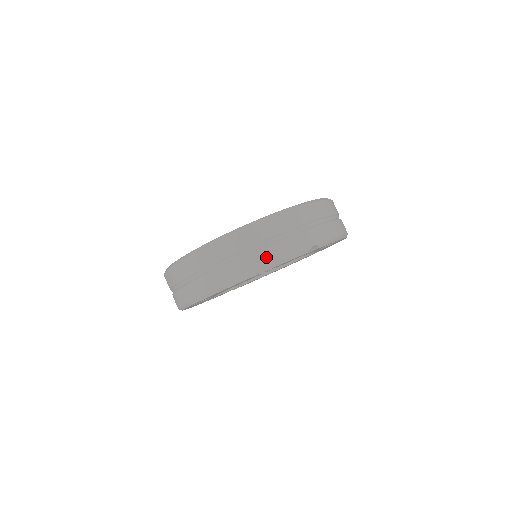
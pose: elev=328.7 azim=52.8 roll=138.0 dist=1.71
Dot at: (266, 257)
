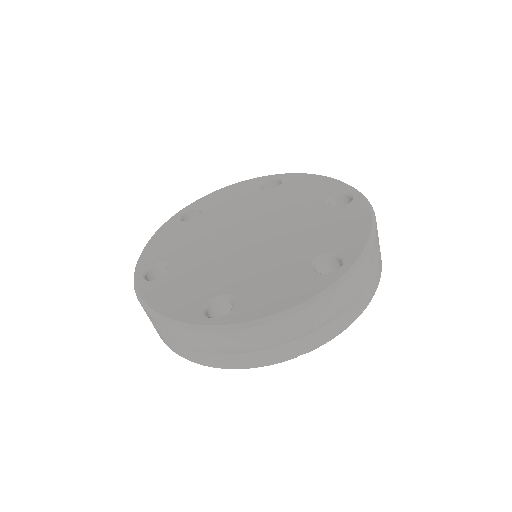
Dot at: (232, 362)
